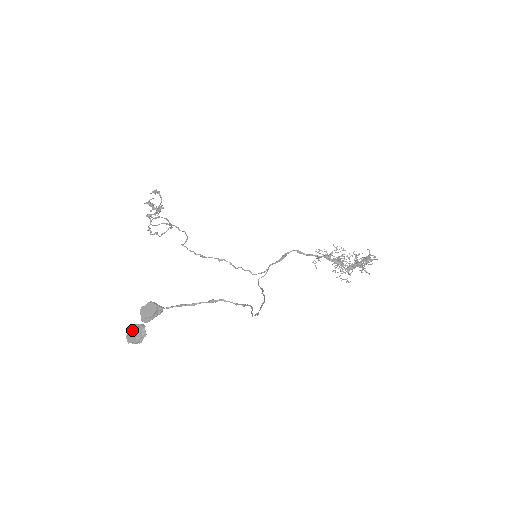
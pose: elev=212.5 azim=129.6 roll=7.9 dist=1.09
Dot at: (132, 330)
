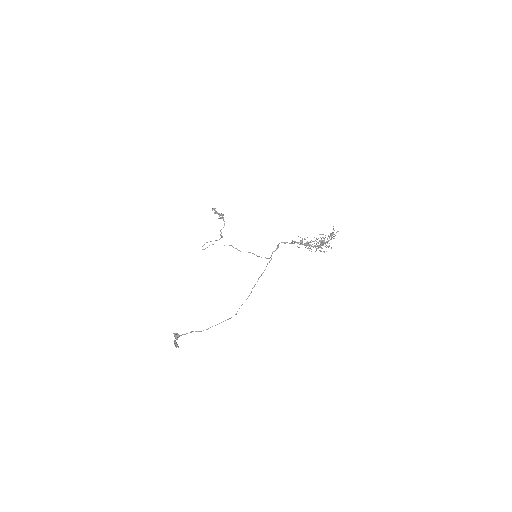
Dot at: (174, 343)
